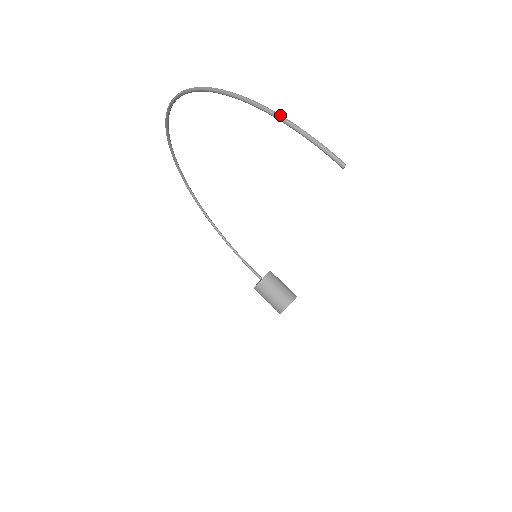
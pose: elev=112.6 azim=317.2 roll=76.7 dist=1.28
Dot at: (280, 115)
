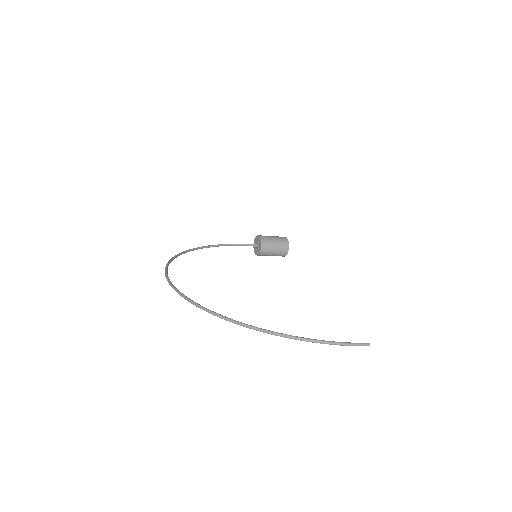
Dot at: (315, 341)
